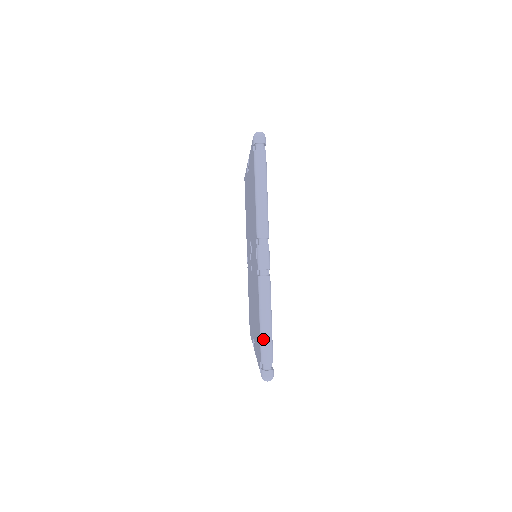
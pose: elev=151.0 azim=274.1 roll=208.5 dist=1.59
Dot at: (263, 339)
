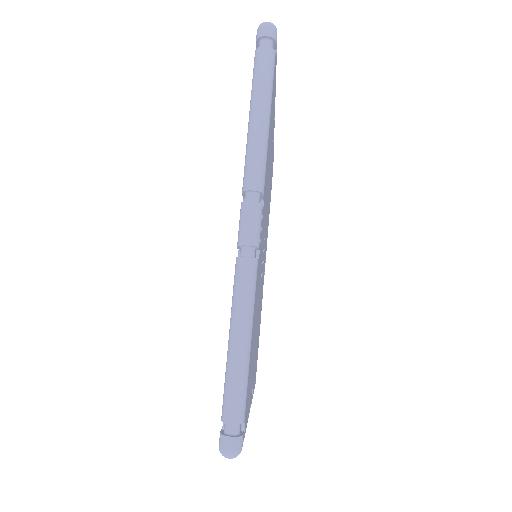
Dot at: (230, 373)
